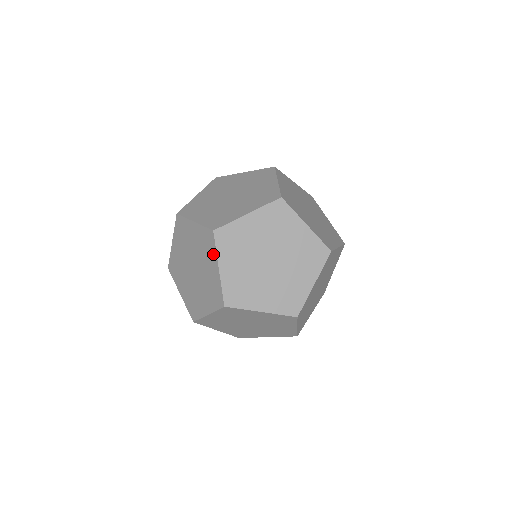
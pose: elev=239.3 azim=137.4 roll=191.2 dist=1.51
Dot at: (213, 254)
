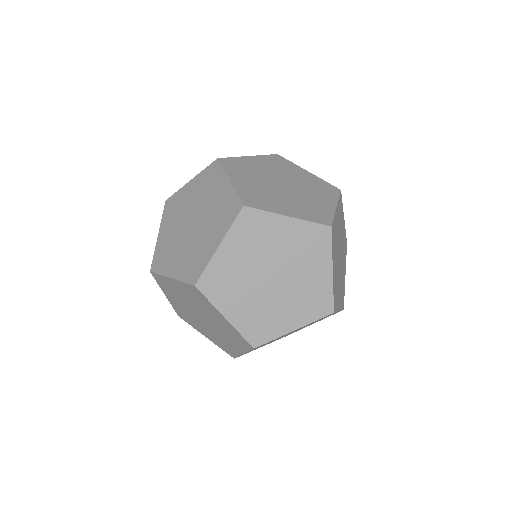
Dot at: (210, 306)
